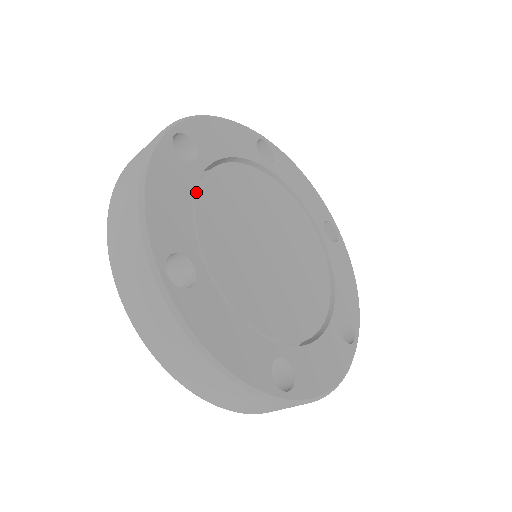
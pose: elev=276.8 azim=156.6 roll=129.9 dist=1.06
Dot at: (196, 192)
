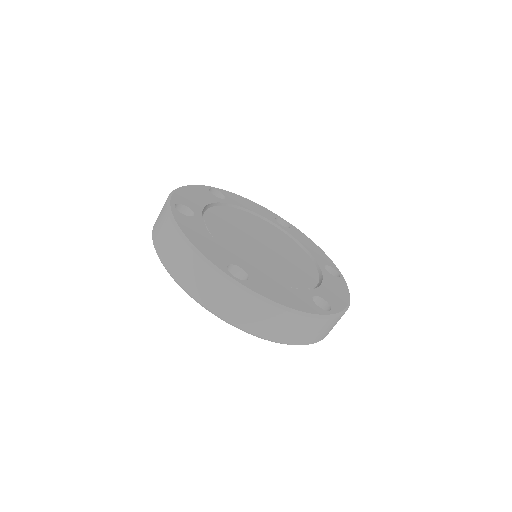
Dot at: occluded
